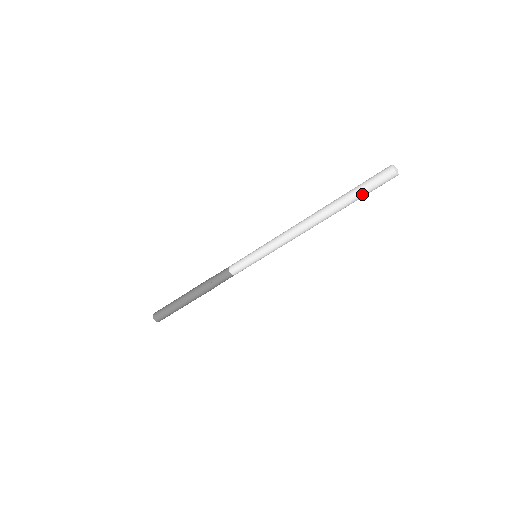
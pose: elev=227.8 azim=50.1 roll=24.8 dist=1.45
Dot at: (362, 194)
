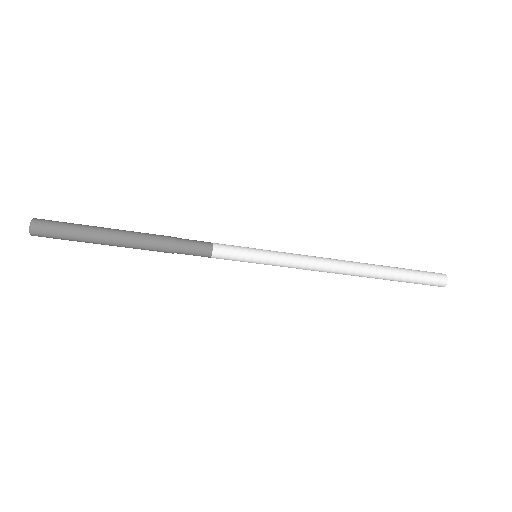
Dot at: (408, 281)
